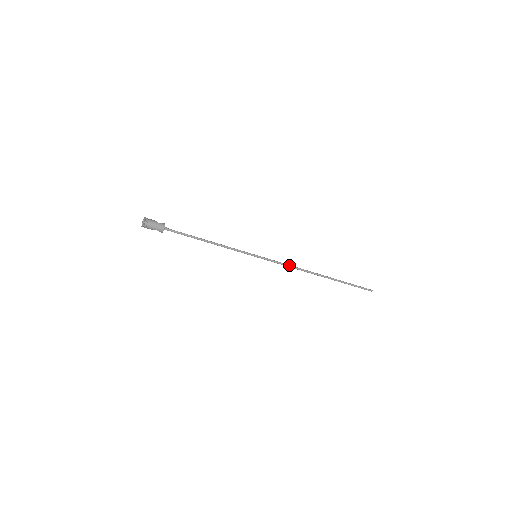
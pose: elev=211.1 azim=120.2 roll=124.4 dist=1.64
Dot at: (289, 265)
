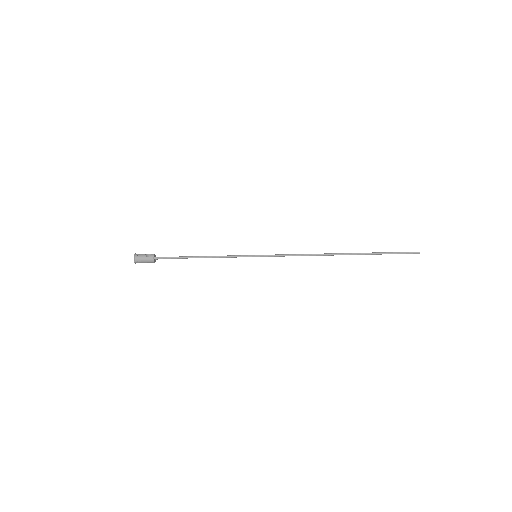
Dot at: (297, 255)
